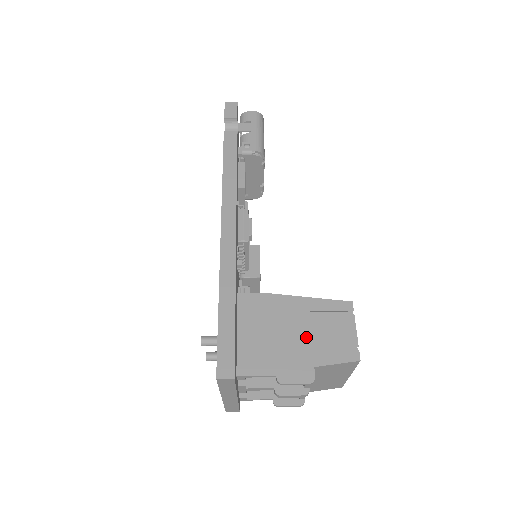
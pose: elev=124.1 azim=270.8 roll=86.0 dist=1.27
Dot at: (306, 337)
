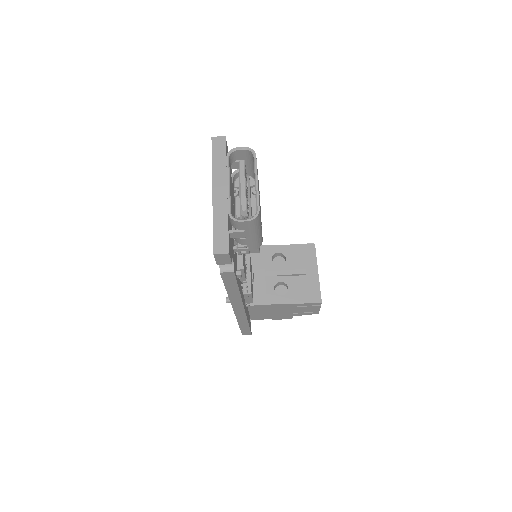
Dot at: (290, 312)
